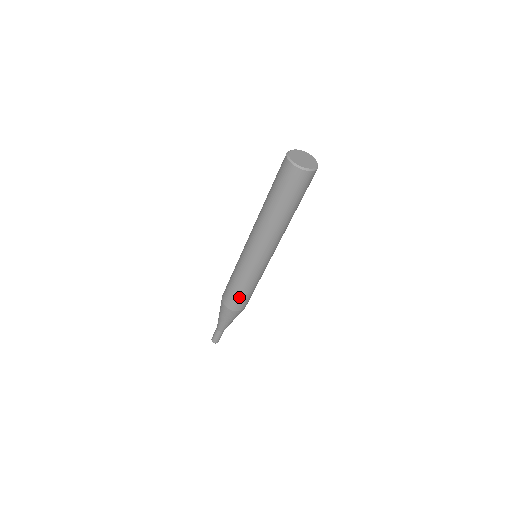
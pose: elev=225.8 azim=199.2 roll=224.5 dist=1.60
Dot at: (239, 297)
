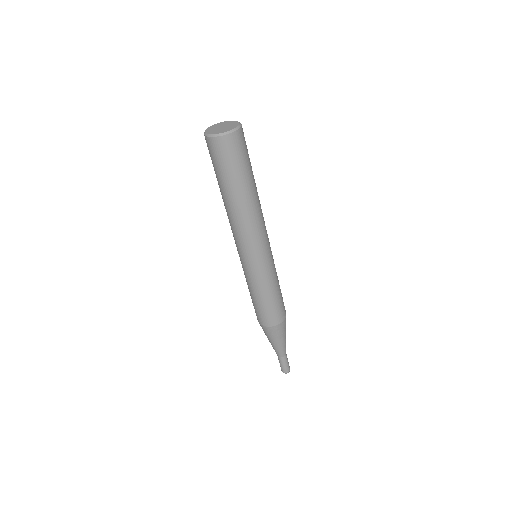
Dot at: (270, 308)
